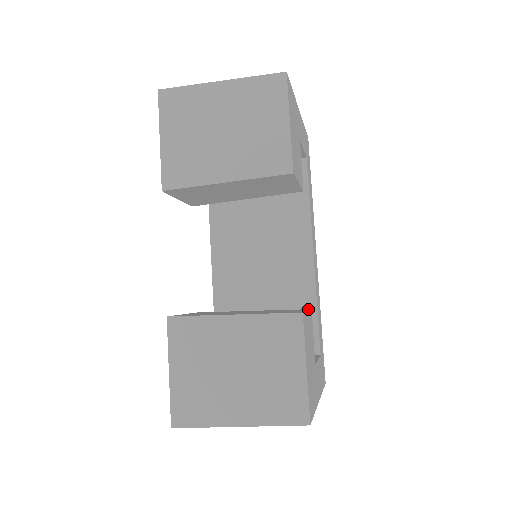
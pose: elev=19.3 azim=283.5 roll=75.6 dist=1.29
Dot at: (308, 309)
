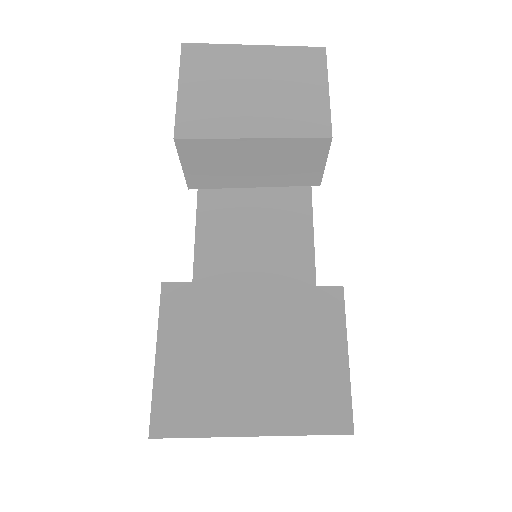
Dot at: occluded
